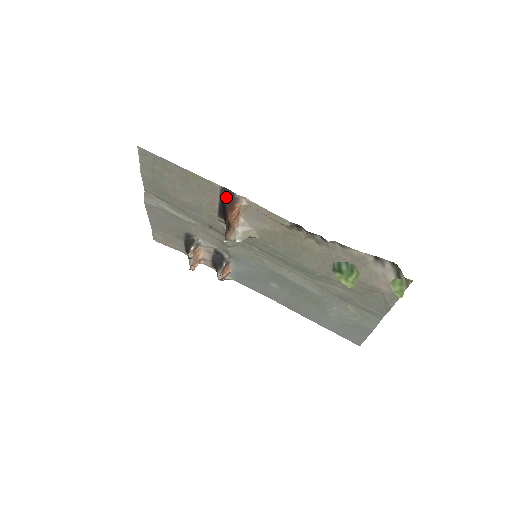
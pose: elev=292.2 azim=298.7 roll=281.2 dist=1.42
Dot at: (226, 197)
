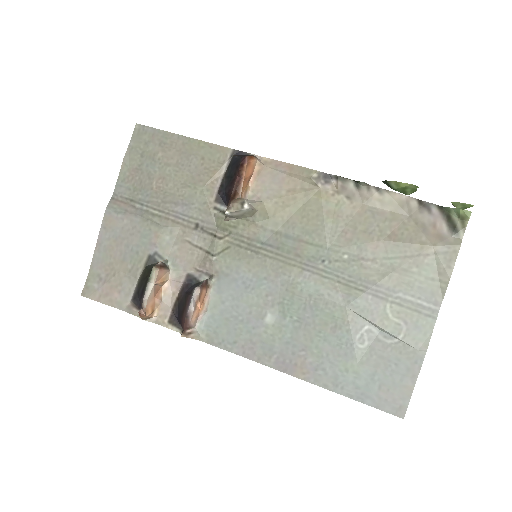
Dot at: (239, 156)
